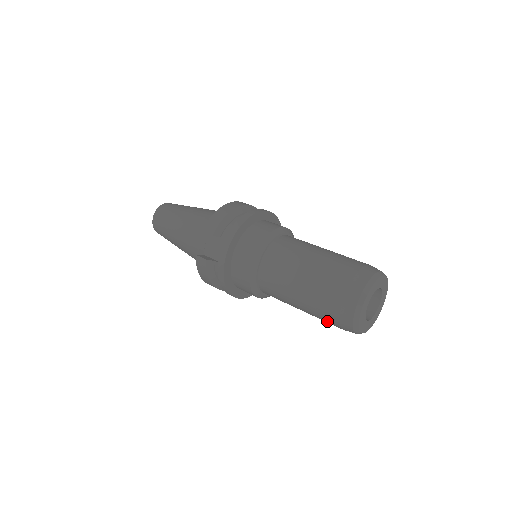
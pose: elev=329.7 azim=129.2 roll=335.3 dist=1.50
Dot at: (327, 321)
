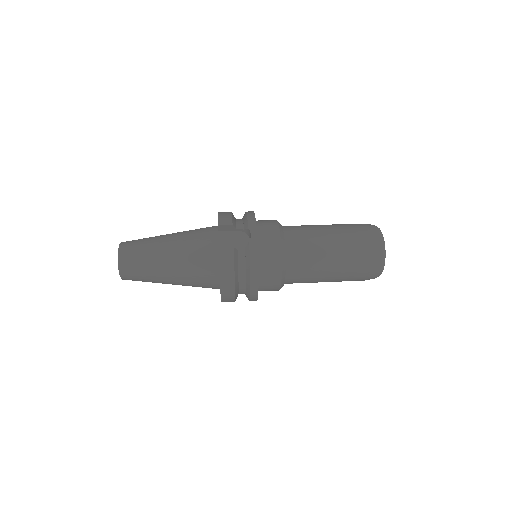
Dot at: (357, 269)
